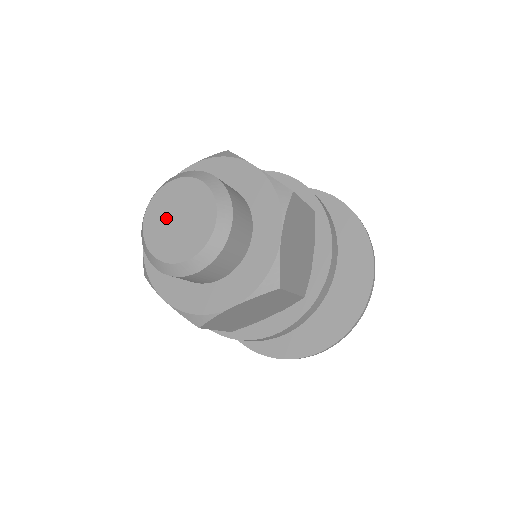
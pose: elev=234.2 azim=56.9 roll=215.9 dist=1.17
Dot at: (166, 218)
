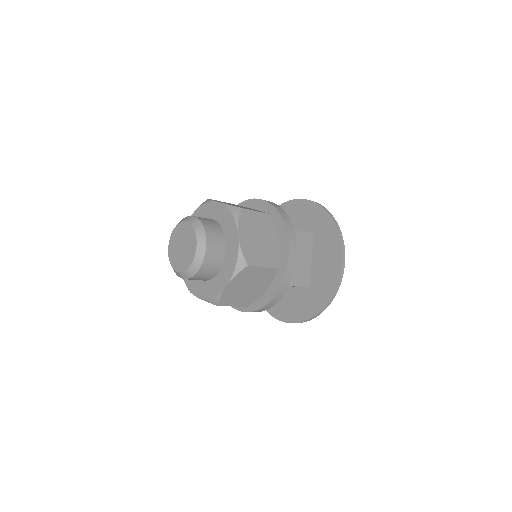
Dot at: (177, 248)
